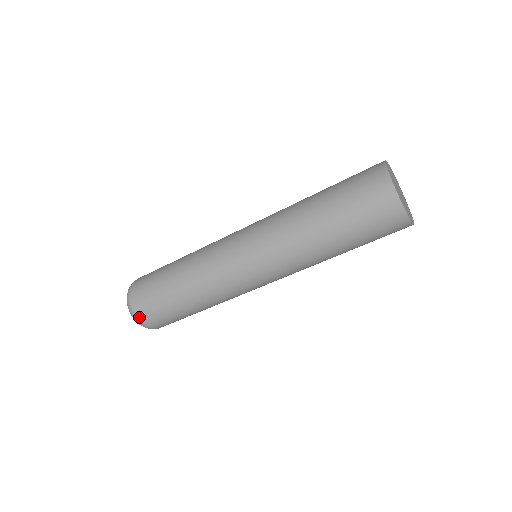
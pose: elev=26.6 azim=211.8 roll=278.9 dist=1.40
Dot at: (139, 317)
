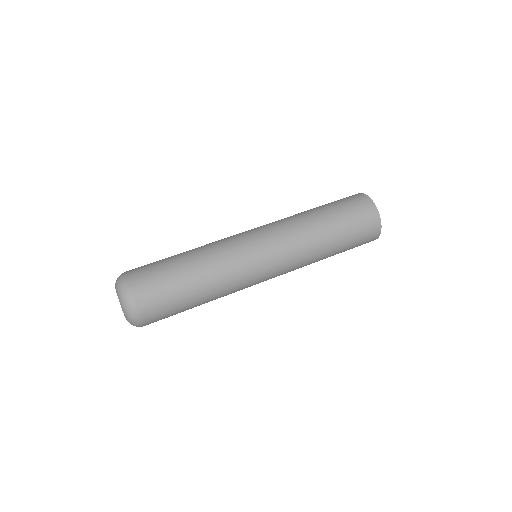
Dot at: (131, 288)
